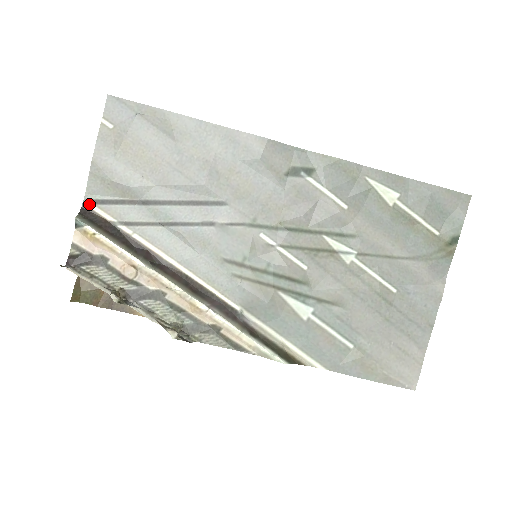
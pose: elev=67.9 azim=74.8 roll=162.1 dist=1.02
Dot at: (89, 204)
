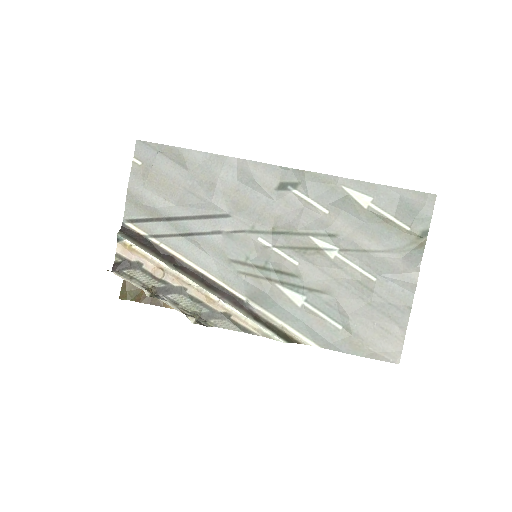
Dot at: (127, 223)
